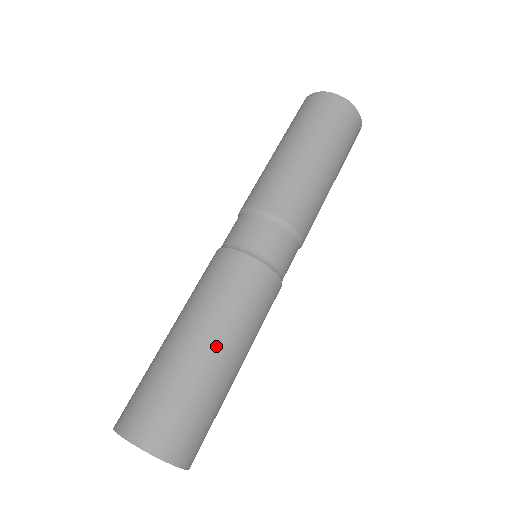
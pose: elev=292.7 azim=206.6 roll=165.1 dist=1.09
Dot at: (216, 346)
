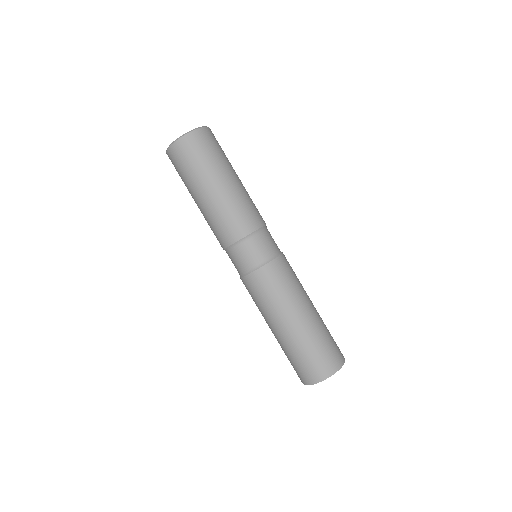
Dot at: (279, 327)
